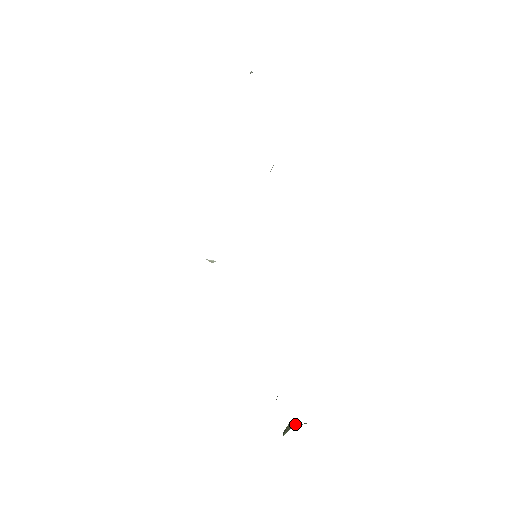
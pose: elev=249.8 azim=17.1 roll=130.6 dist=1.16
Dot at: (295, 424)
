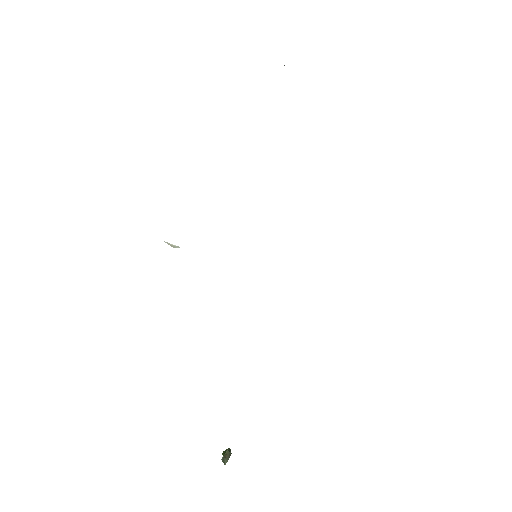
Dot at: (228, 450)
